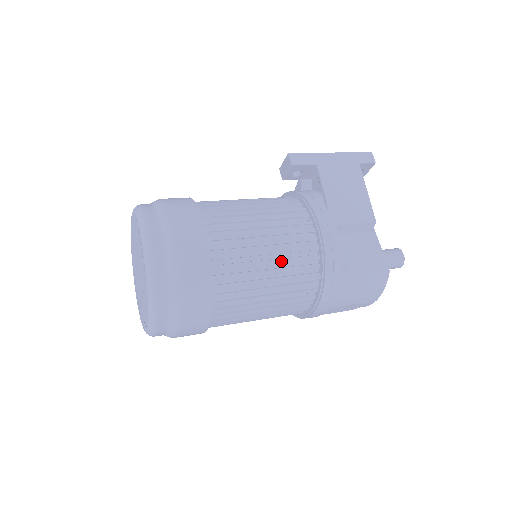
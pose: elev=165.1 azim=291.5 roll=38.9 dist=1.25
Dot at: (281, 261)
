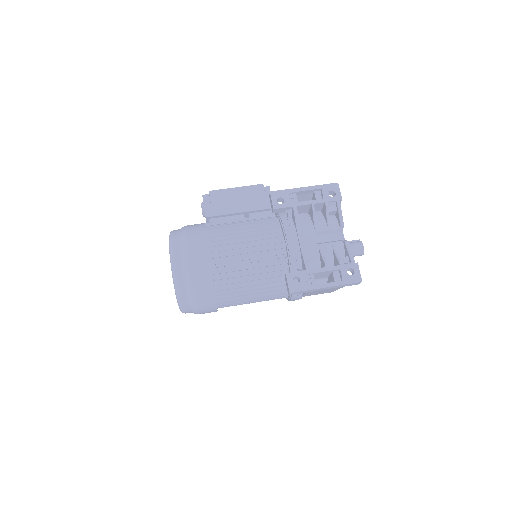
Dot at: occluded
